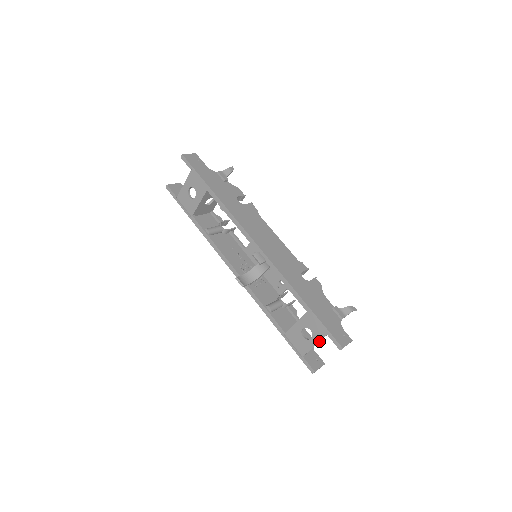
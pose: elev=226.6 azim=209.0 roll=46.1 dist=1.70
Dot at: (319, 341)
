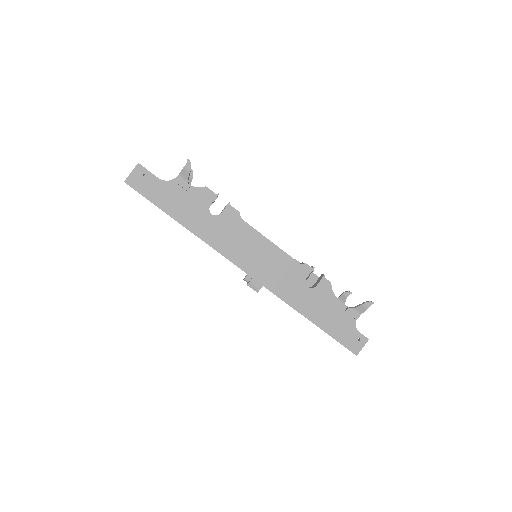
Dot at: occluded
